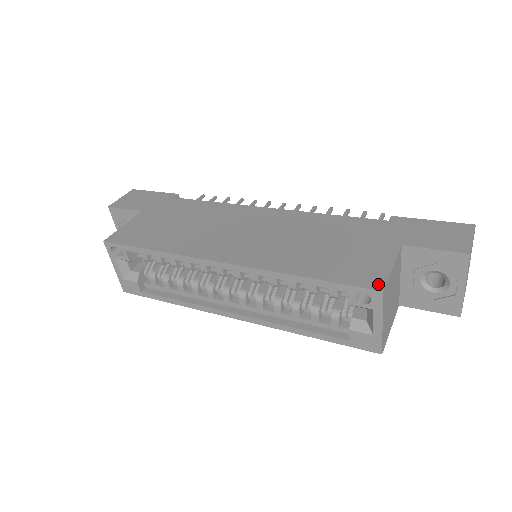
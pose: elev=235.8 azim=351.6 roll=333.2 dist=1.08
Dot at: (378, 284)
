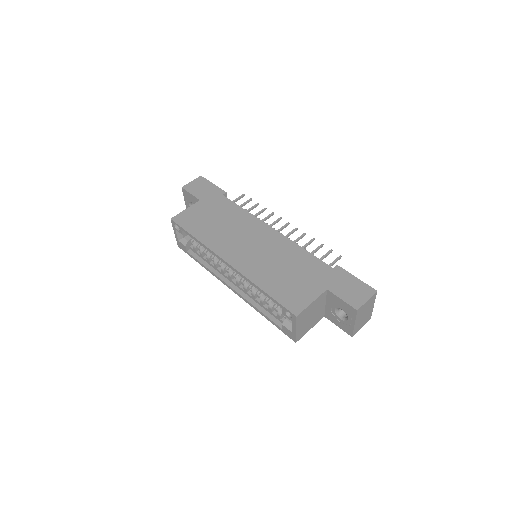
Dot at: (297, 311)
